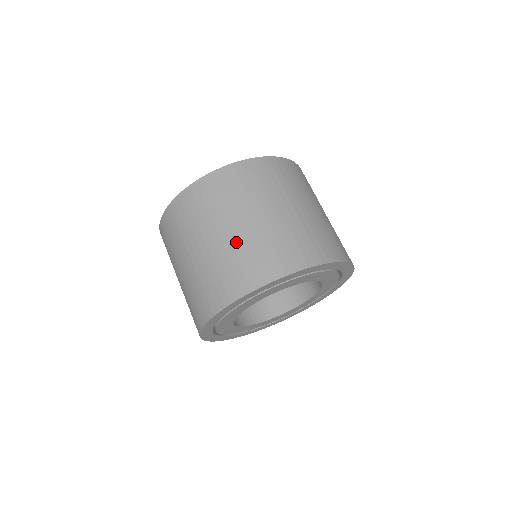
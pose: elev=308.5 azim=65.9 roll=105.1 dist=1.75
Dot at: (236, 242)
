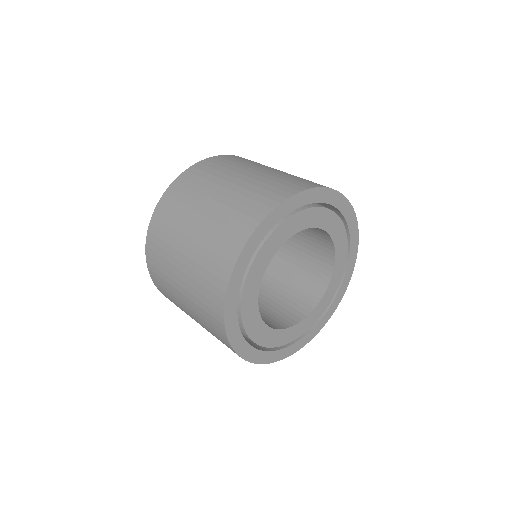
Dot at: (209, 222)
